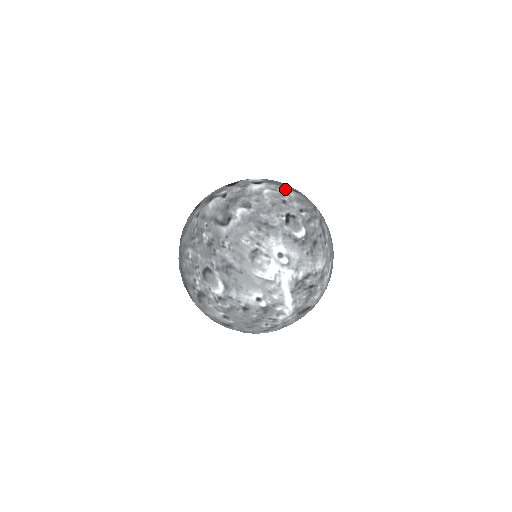
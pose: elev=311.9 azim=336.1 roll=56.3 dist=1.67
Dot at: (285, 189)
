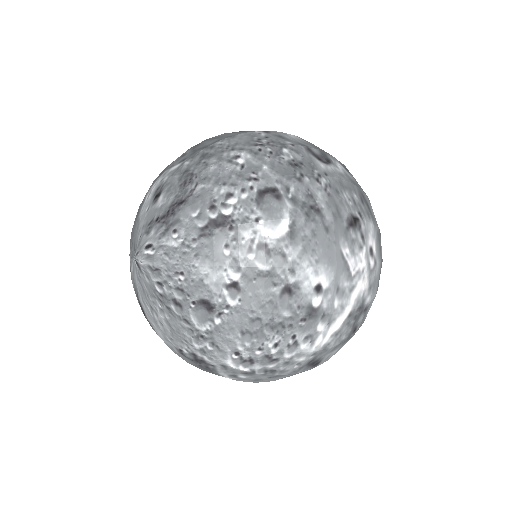
Dot at: occluded
